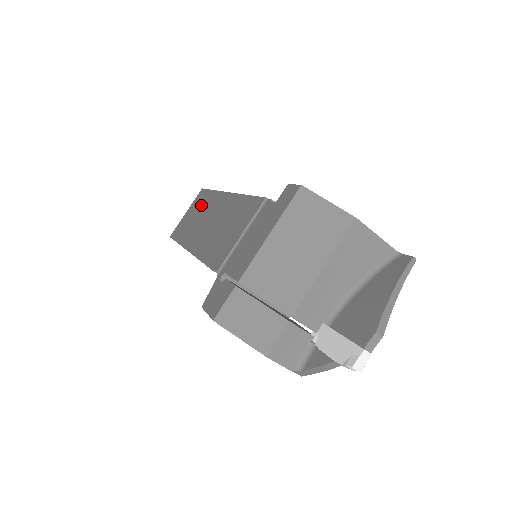
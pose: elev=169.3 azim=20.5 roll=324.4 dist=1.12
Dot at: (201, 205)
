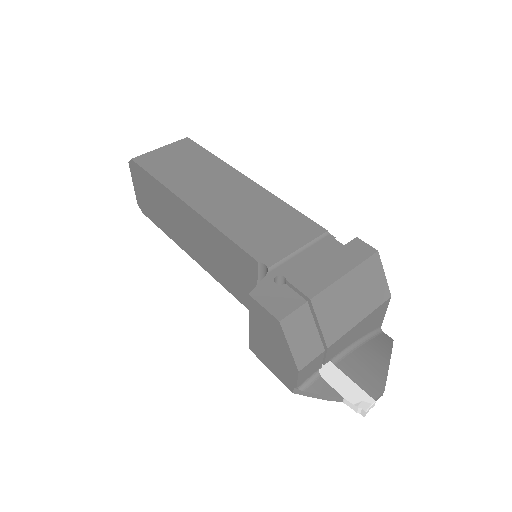
Dot at: (197, 160)
